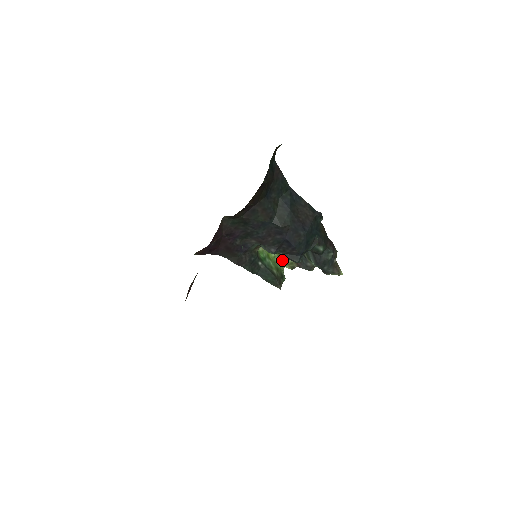
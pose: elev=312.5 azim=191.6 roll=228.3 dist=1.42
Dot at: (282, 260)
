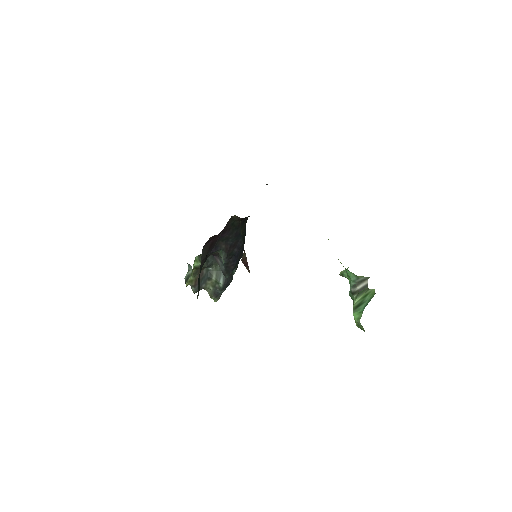
Dot at: (191, 275)
